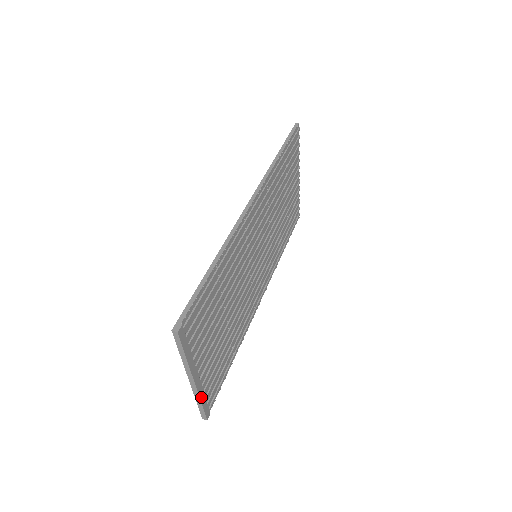
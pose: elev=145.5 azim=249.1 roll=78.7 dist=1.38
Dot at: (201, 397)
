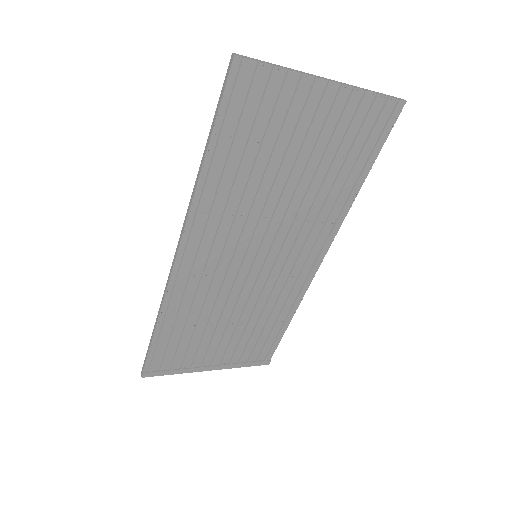
Dot at: (236, 366)
